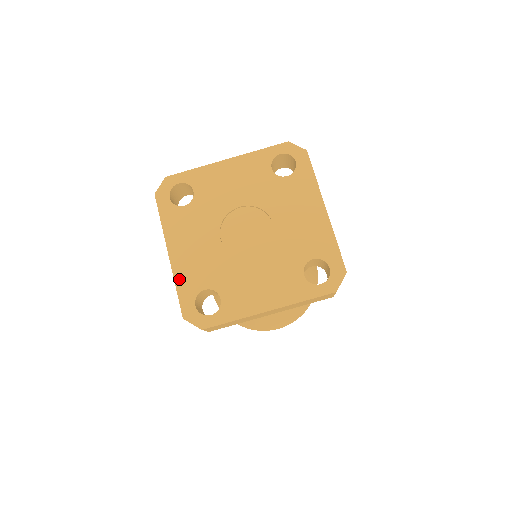
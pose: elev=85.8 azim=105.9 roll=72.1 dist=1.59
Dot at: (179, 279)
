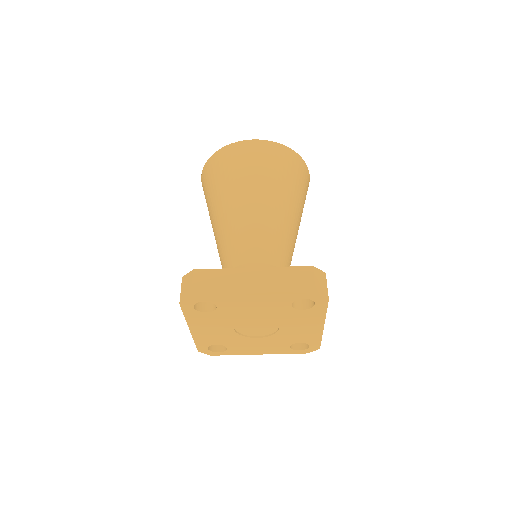
Dot at: (197, 340)
